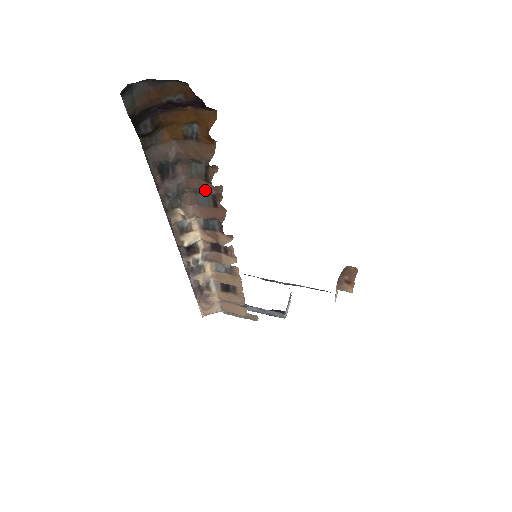
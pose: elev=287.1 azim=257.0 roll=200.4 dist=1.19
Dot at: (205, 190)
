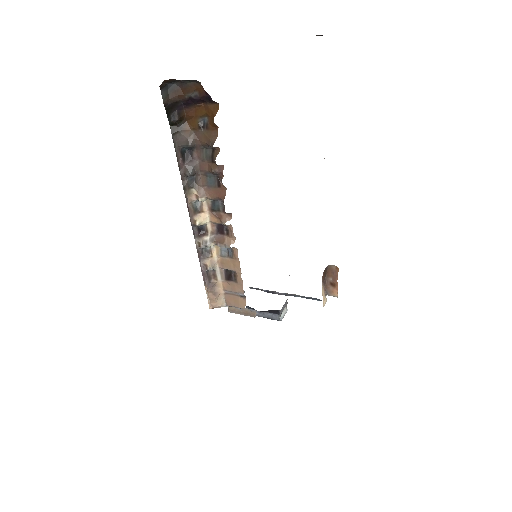
Dot at: (211, 170)
